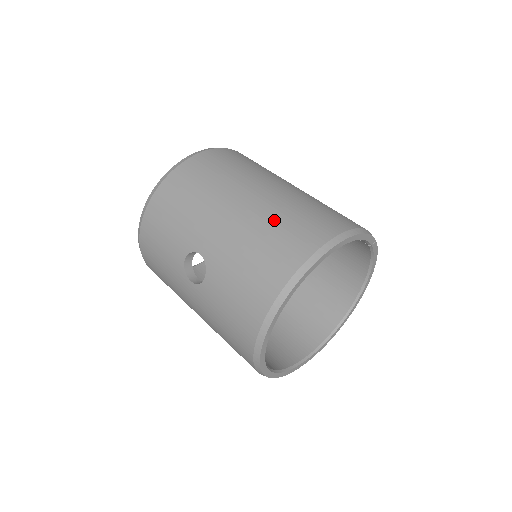
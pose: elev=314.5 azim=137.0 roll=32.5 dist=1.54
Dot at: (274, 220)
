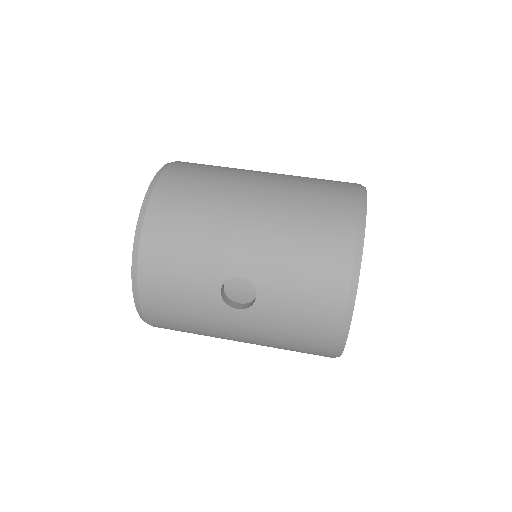
Dot at: (299, 209)
